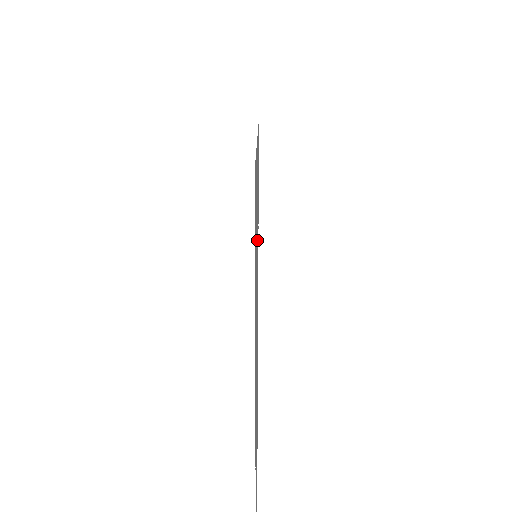
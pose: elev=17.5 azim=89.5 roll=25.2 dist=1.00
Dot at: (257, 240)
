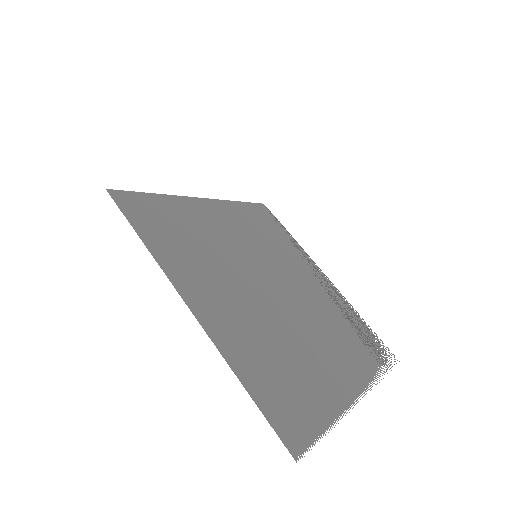
Dot at: (176, 242)
